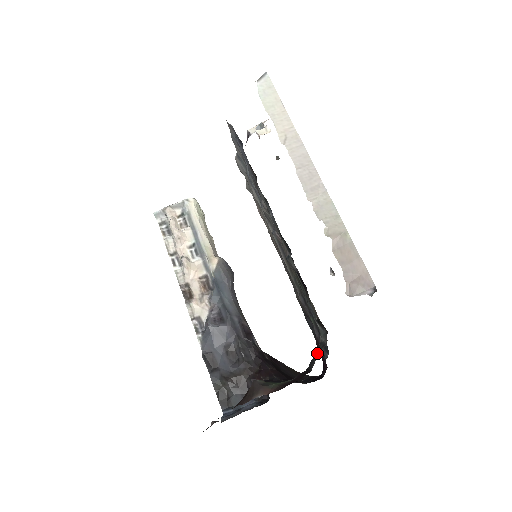
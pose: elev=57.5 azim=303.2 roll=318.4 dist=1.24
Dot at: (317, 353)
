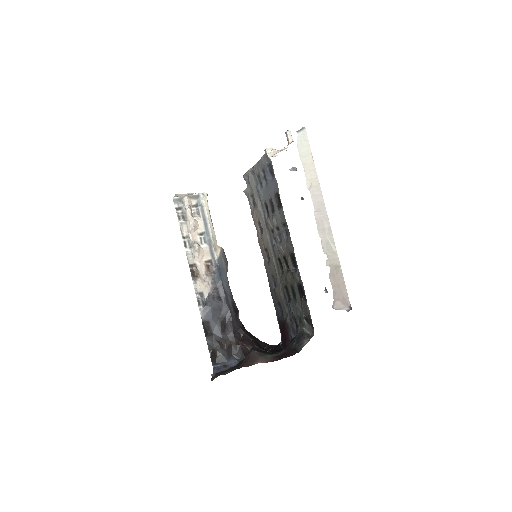
Dot at: (304, 340)
